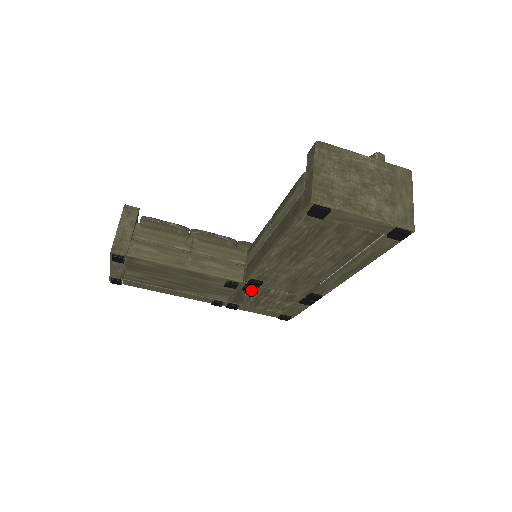
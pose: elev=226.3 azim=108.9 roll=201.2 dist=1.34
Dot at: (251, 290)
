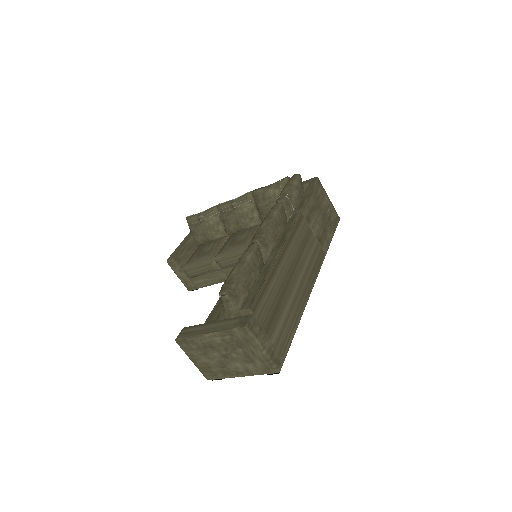
Dot at: occluded
